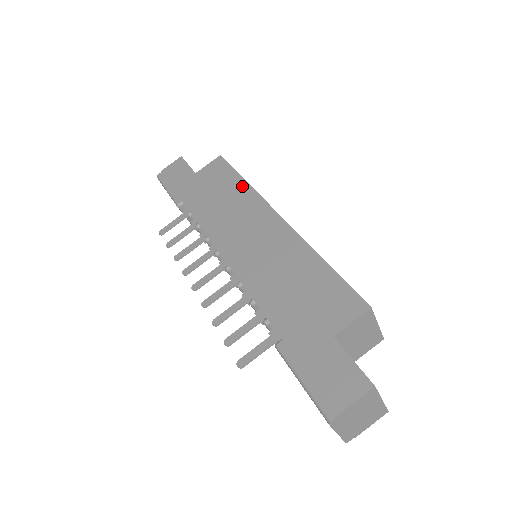
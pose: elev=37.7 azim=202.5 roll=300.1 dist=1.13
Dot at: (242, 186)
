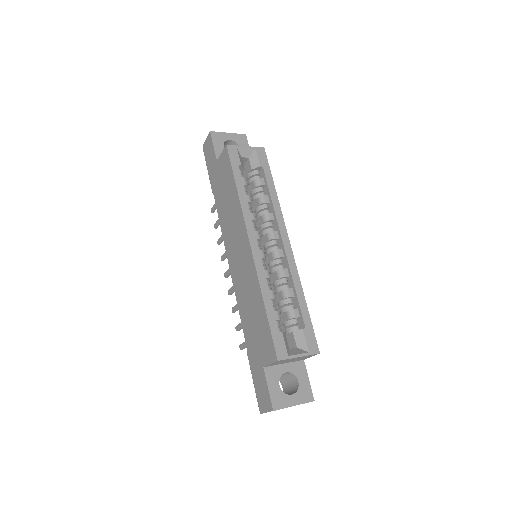
Dot at: (235, 196)
